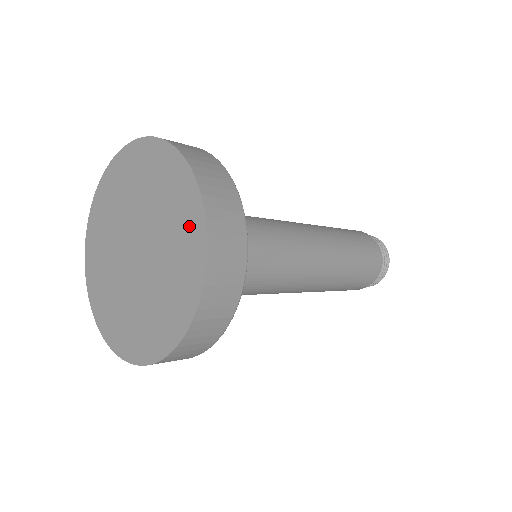
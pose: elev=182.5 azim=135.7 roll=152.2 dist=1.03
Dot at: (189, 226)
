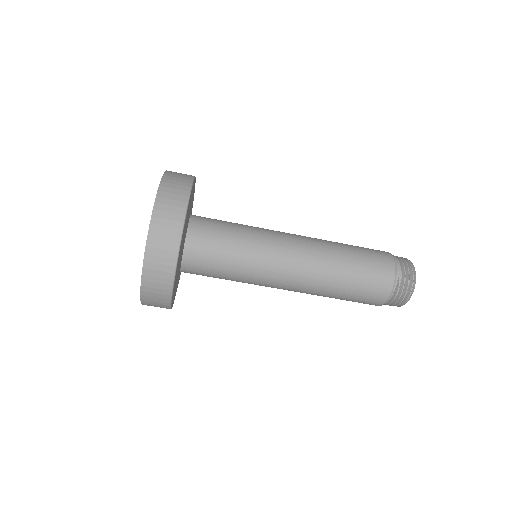
Dot at: occluded
